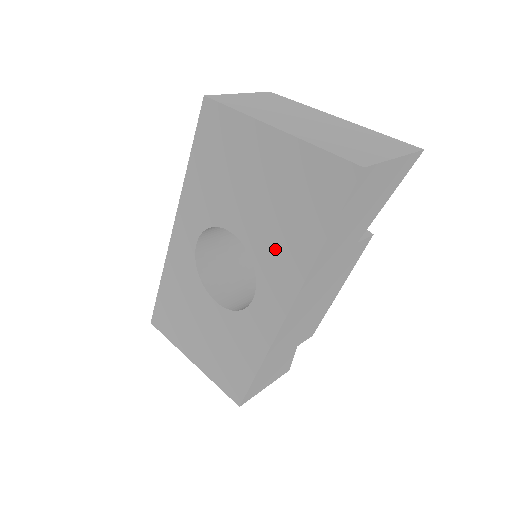
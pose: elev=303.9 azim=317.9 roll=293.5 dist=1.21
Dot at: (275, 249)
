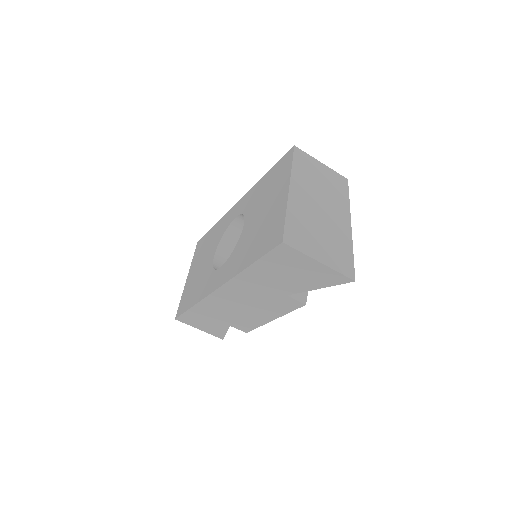
Dot at: (242, 250)
